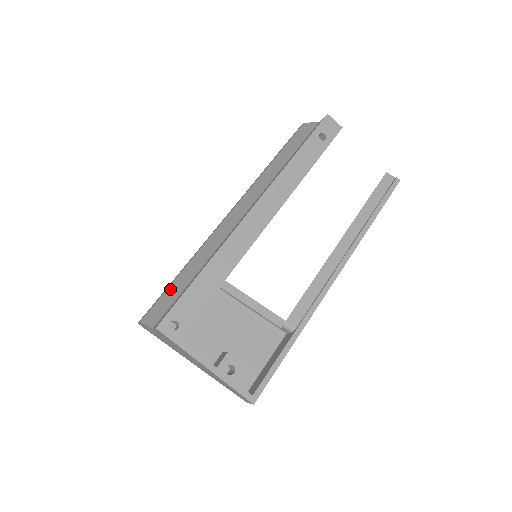
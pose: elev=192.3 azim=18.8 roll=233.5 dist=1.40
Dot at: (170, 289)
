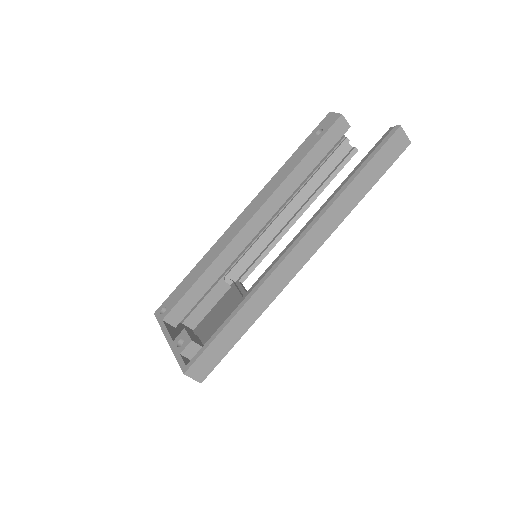
Dot at: occluded
